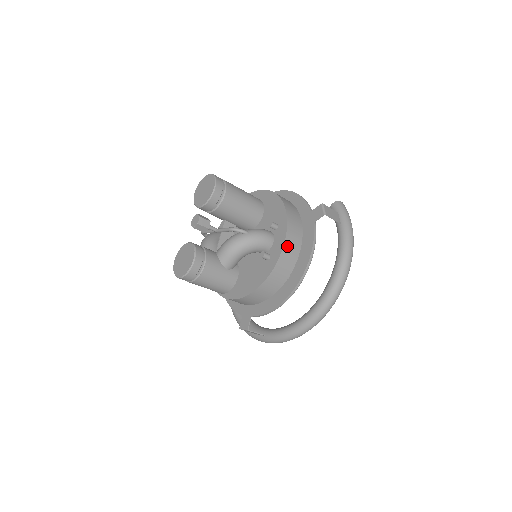
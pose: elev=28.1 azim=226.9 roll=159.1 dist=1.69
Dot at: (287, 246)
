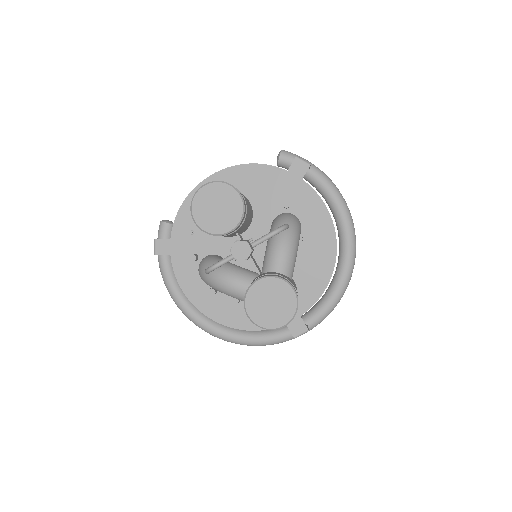
Dot at: (318, 214)
